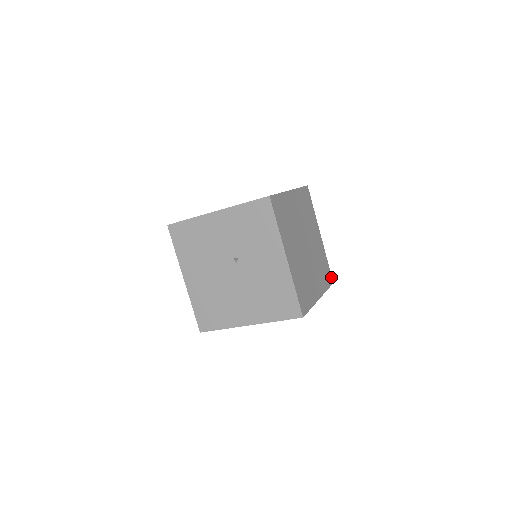
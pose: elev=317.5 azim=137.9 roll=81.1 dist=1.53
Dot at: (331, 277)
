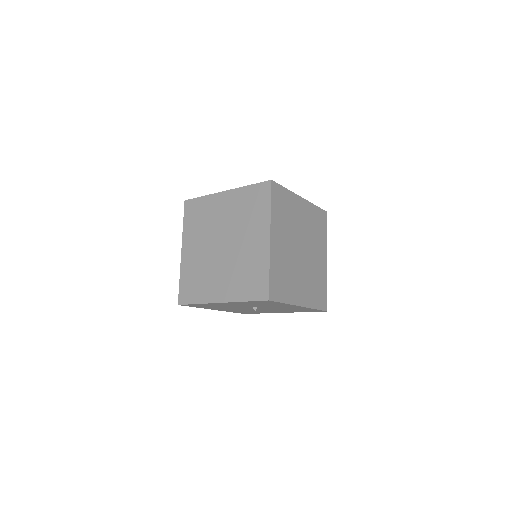
Dot at: (323, 212)
